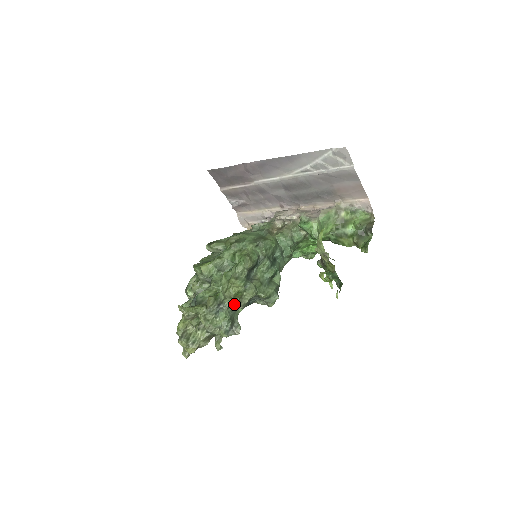
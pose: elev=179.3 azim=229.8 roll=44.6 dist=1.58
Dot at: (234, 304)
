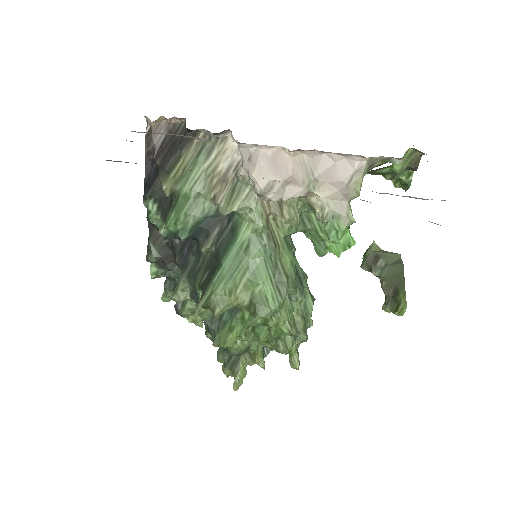
Dot at: (297, 367)
